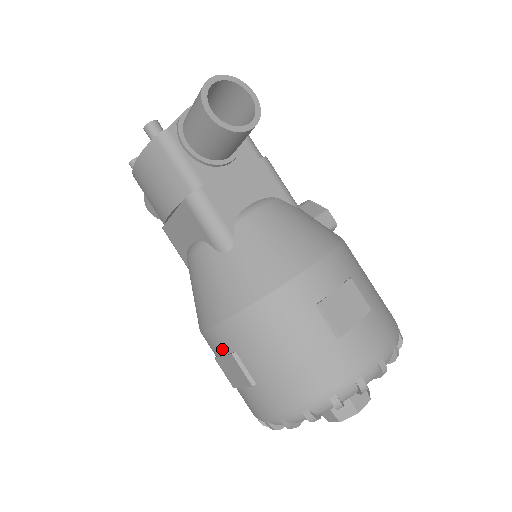
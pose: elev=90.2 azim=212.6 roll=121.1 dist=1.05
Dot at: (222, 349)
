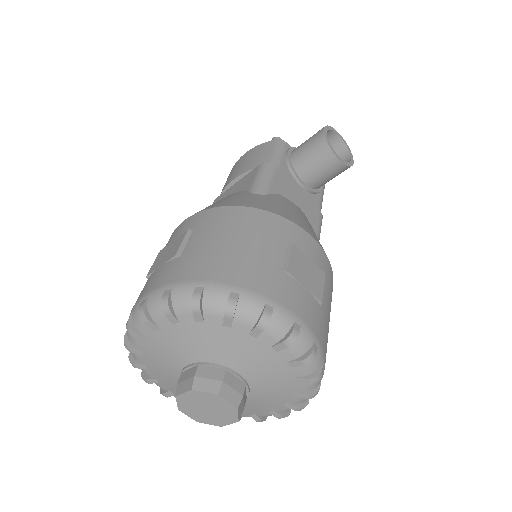
Dot at: (182, 232)
